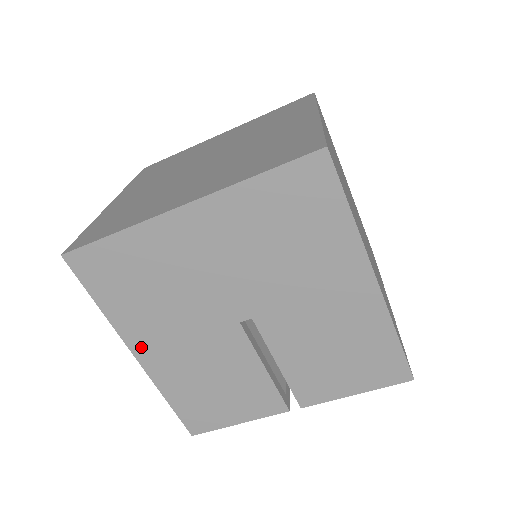
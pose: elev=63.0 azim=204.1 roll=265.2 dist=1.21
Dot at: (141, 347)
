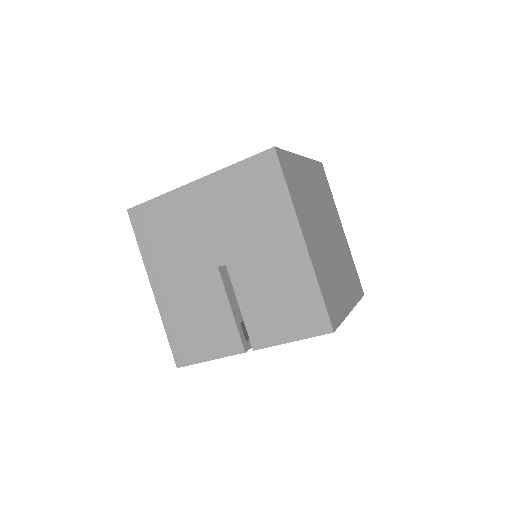
Dot at: (157, 282)
